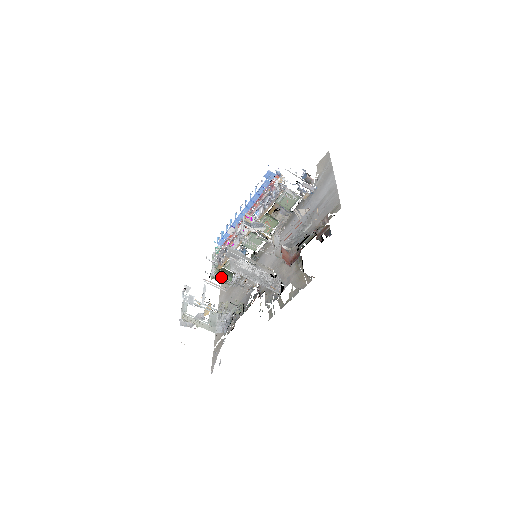
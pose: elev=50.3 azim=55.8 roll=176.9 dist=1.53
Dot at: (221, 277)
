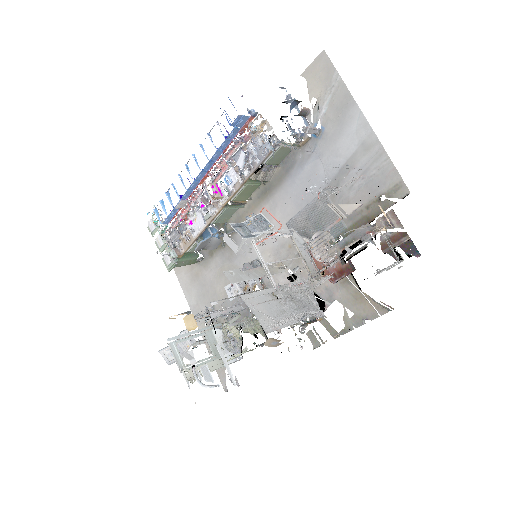
Dot at: (182, 263)
